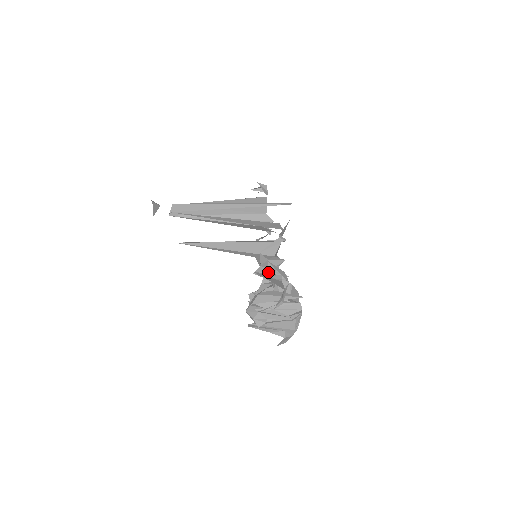
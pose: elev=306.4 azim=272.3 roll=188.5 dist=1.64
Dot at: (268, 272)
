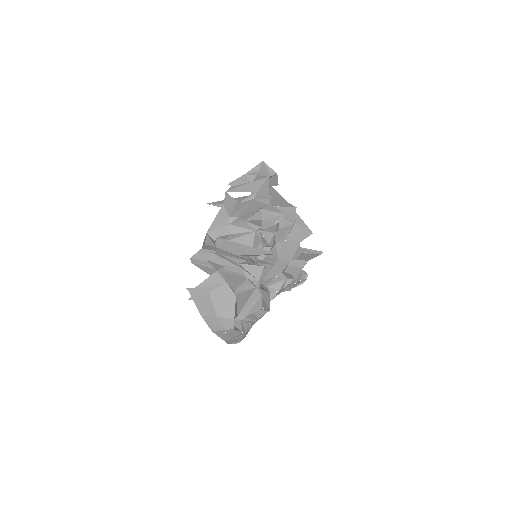
Dot at: occluded
